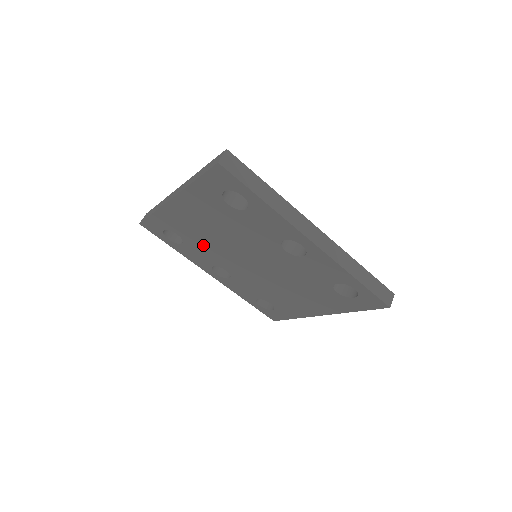
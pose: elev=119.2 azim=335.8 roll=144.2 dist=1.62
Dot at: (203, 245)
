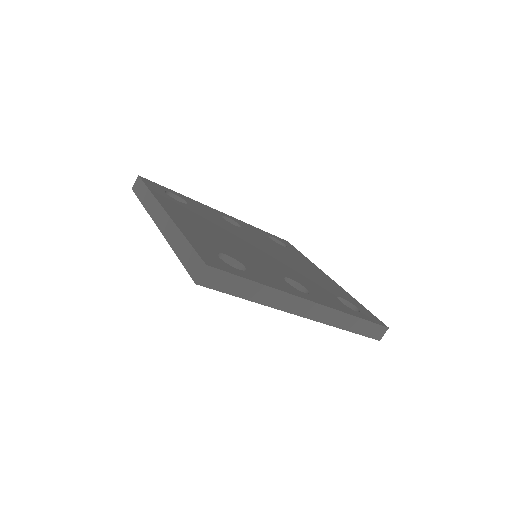
Dot at: occluded
